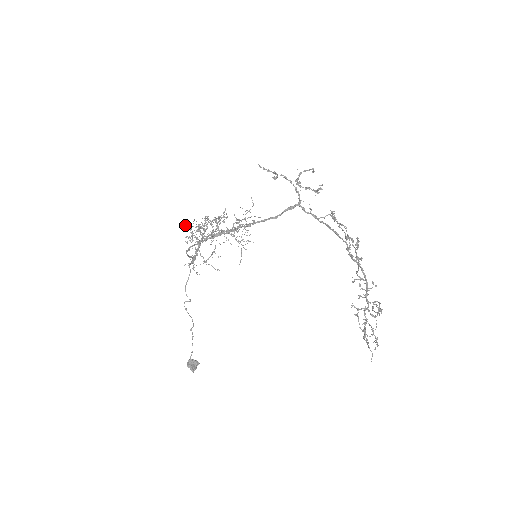
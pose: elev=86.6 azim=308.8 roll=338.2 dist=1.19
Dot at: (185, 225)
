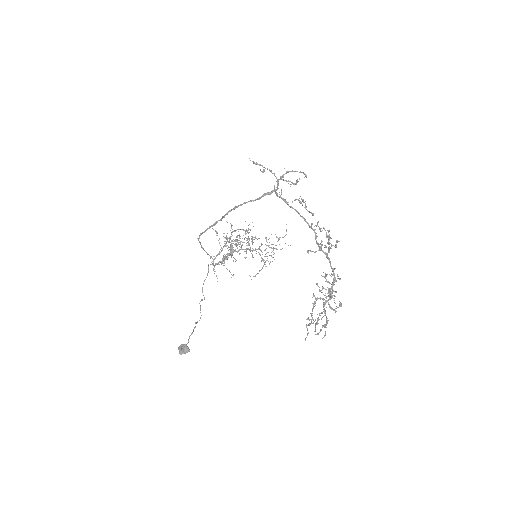
Dot at: occluded
